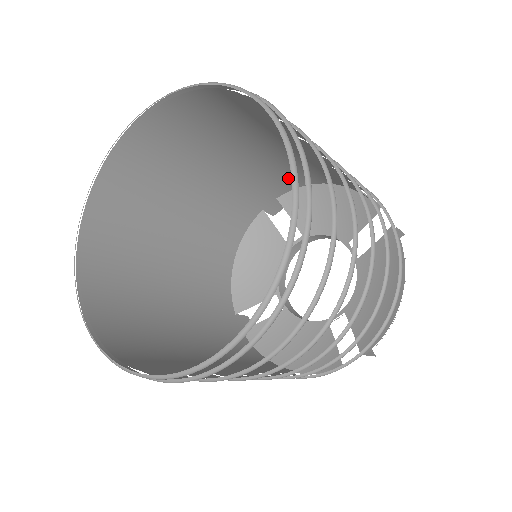
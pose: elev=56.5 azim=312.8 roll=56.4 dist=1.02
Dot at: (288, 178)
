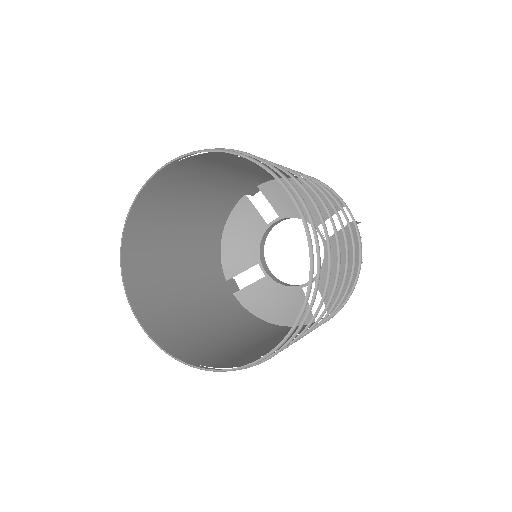
Dot at: (270, 176)
